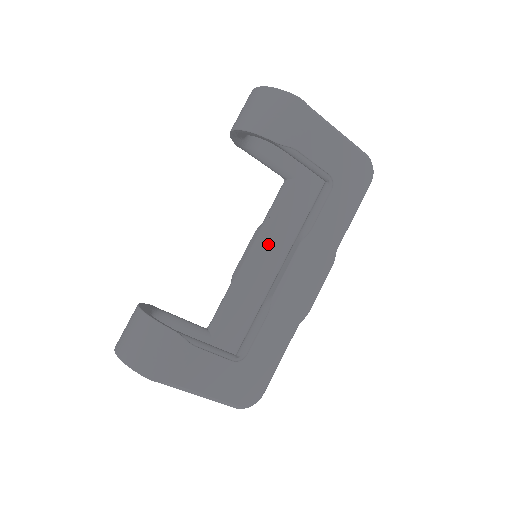
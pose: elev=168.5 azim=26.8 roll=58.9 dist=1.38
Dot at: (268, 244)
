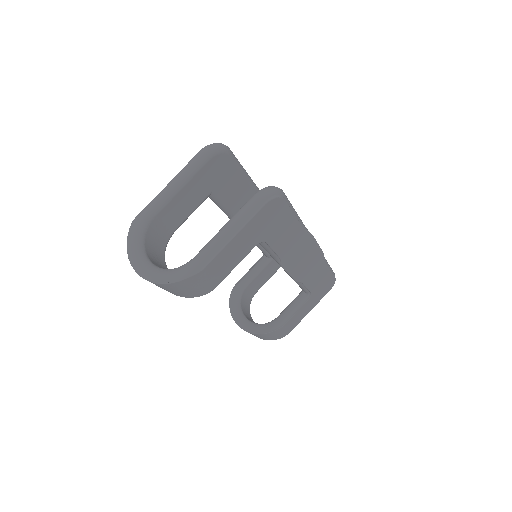
Dot at: occluded
